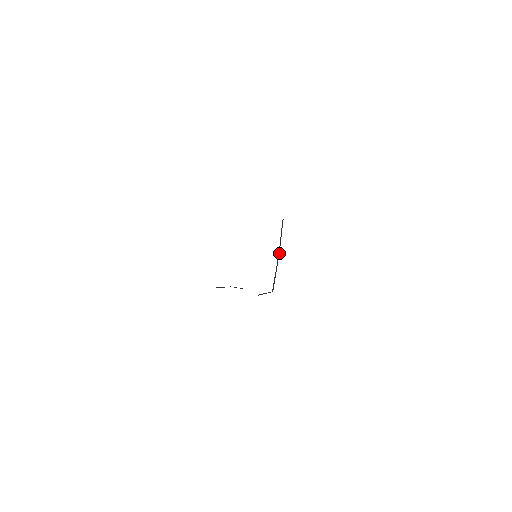
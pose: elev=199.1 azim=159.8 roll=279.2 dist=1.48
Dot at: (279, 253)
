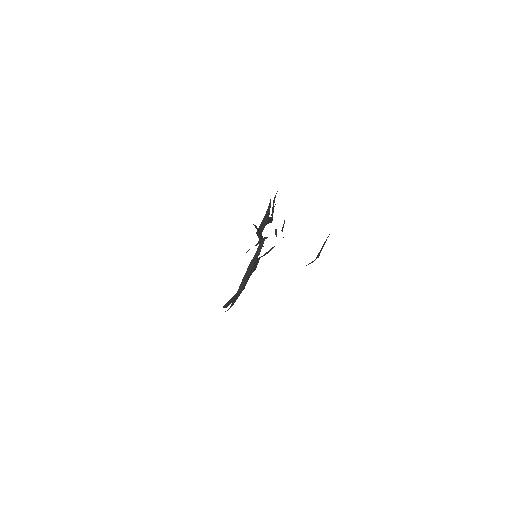
Dot at: (260, 232)
